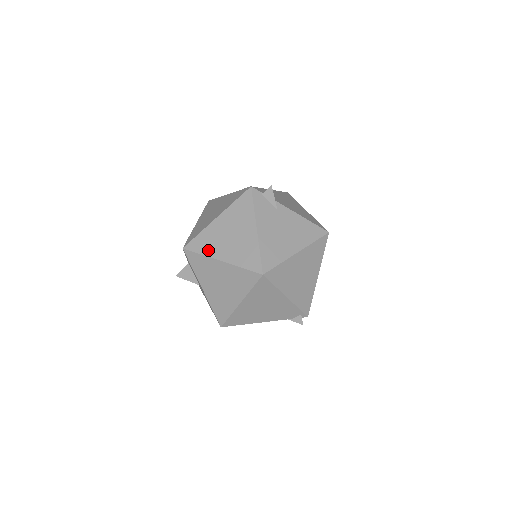
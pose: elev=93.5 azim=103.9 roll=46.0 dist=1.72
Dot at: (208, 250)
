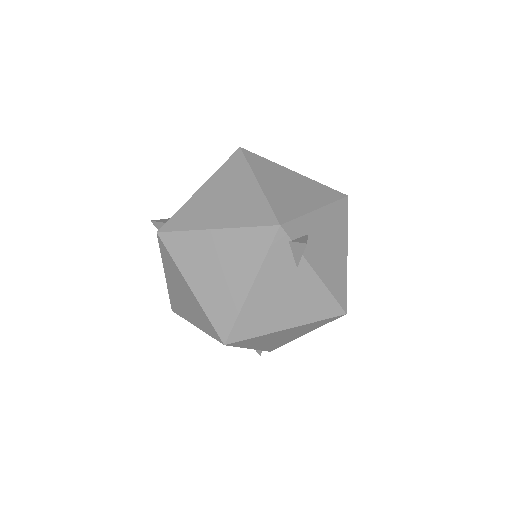
Dot at: (183, 262)
